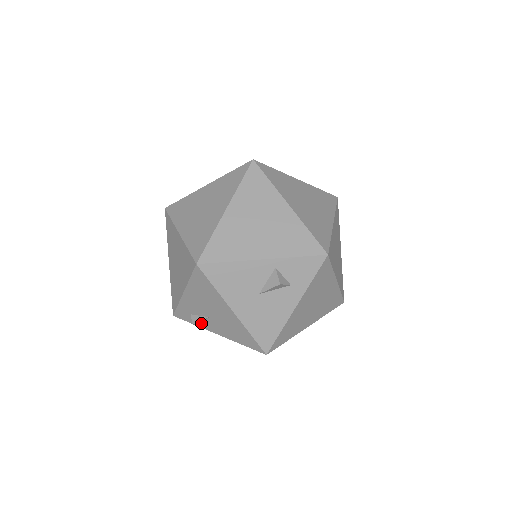
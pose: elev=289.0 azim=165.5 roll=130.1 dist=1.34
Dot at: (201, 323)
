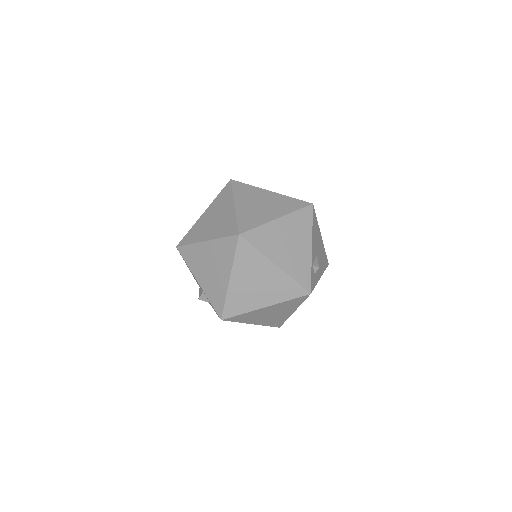
Dot at: occluded
